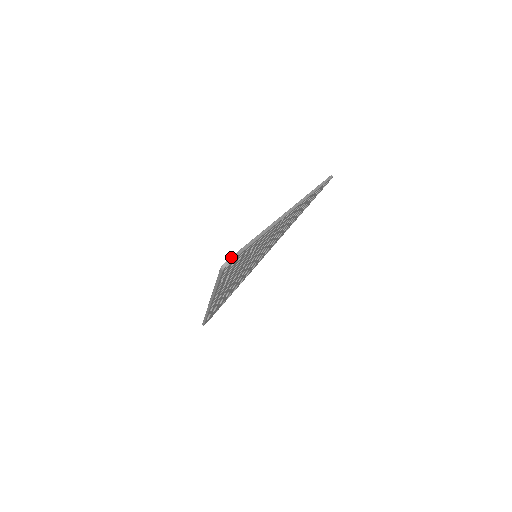
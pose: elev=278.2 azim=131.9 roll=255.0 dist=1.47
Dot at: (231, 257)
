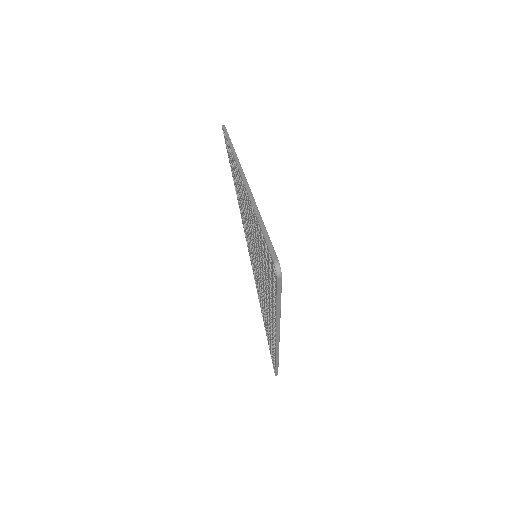
Dot at: (271, 255)
